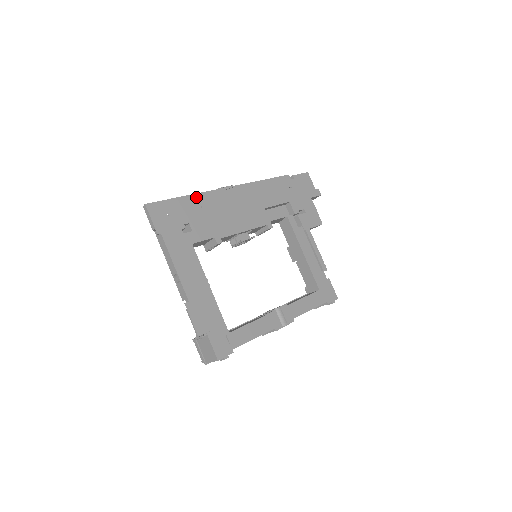
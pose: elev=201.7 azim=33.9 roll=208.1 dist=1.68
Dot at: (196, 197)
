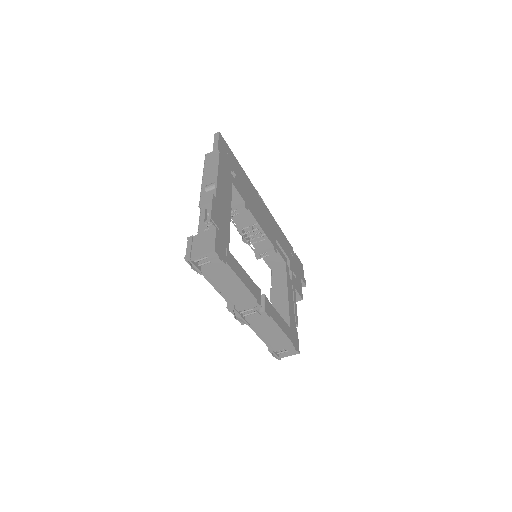
Dot at: (245, 174)
